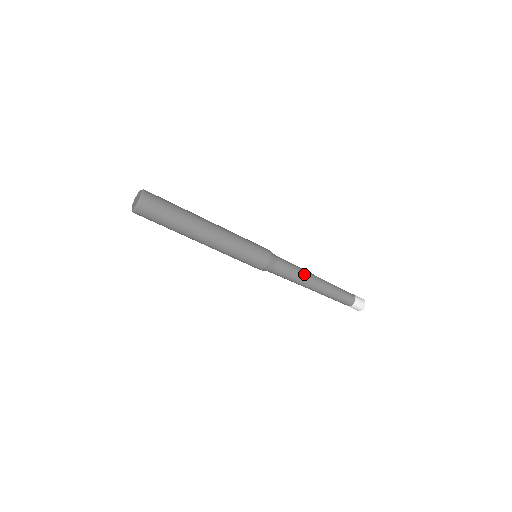
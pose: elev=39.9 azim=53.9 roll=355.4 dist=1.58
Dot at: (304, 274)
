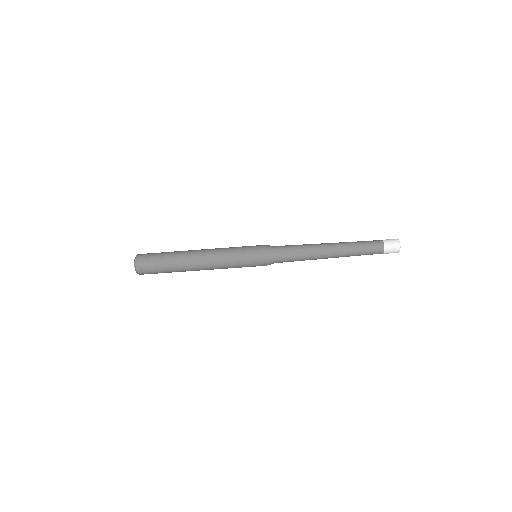
Dot at: (309, 248)
